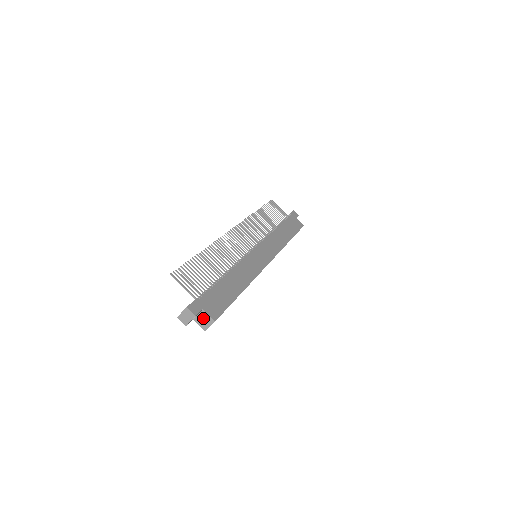
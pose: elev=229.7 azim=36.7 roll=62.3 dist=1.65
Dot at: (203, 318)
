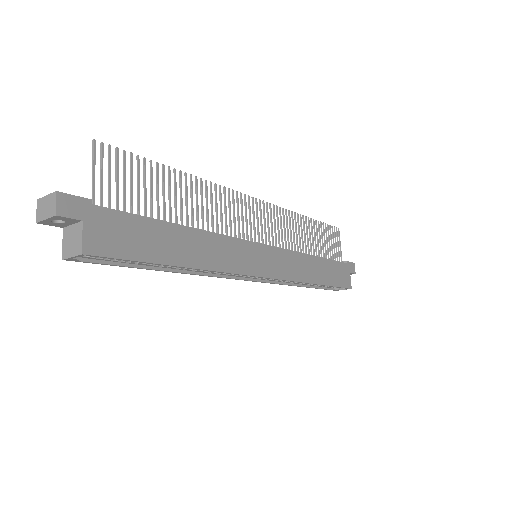
Dot at: (74, 236)
